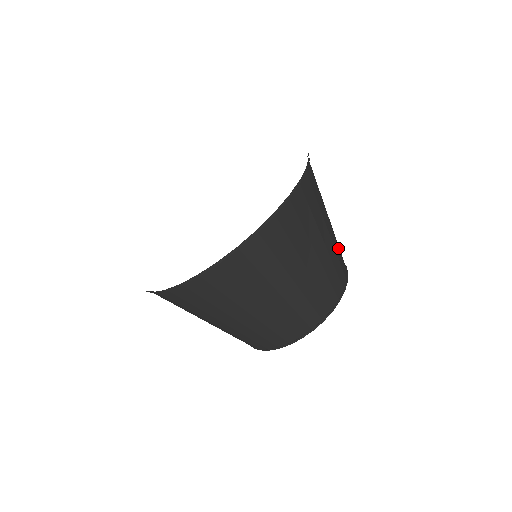
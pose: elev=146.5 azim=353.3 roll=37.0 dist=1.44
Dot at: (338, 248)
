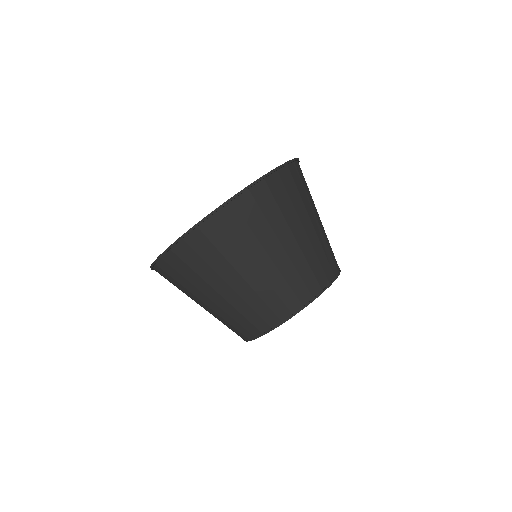
Dot at: occluded
